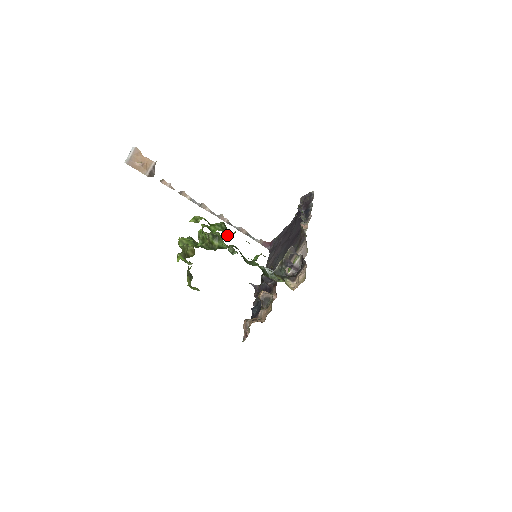
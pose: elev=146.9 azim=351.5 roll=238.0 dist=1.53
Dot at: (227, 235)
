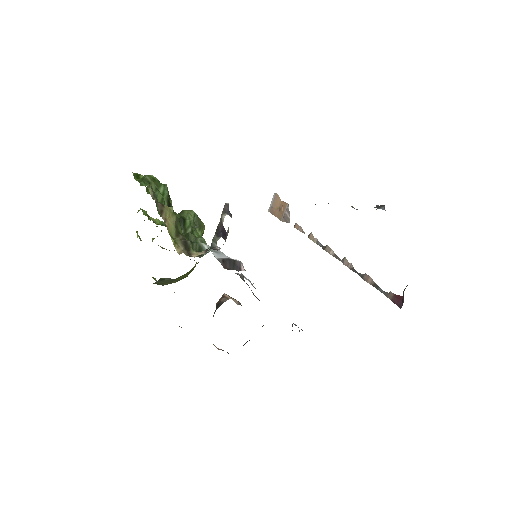
Dot at: (142, 185)
